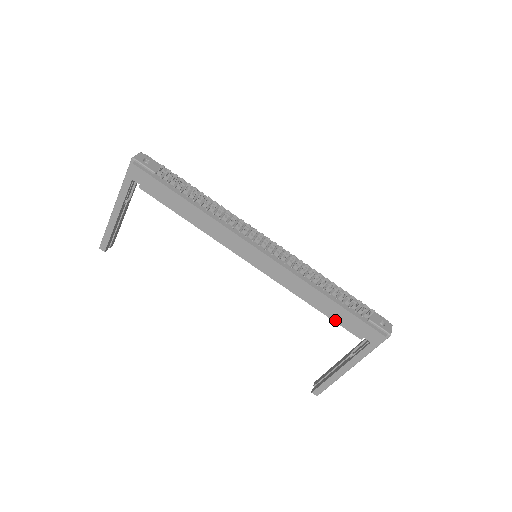
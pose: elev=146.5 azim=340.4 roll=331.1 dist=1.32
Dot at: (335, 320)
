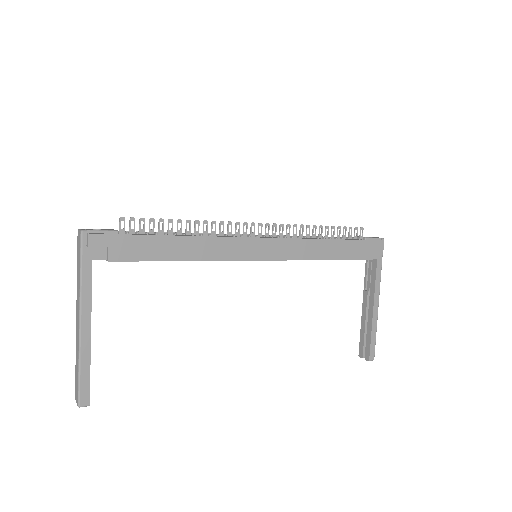
Dot at: (348, 258)
